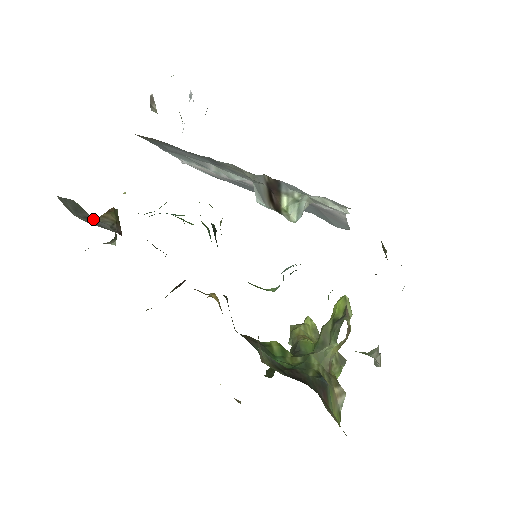
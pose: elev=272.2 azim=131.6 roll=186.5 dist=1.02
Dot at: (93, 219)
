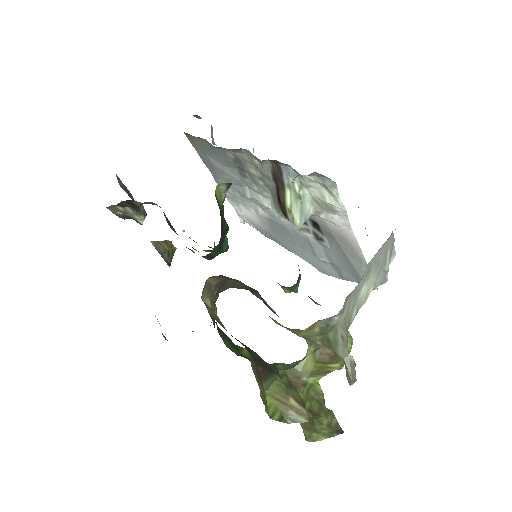
Dot at: occluded
